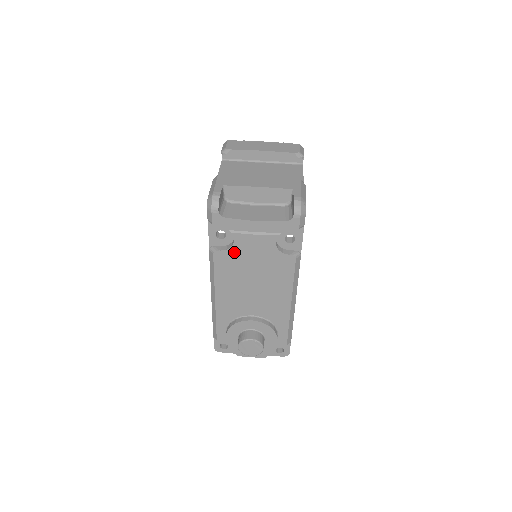
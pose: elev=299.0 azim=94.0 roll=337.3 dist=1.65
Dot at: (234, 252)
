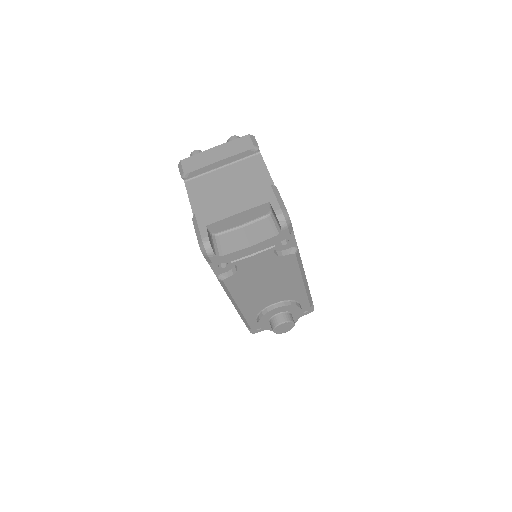
Dot at: (241, 273)
